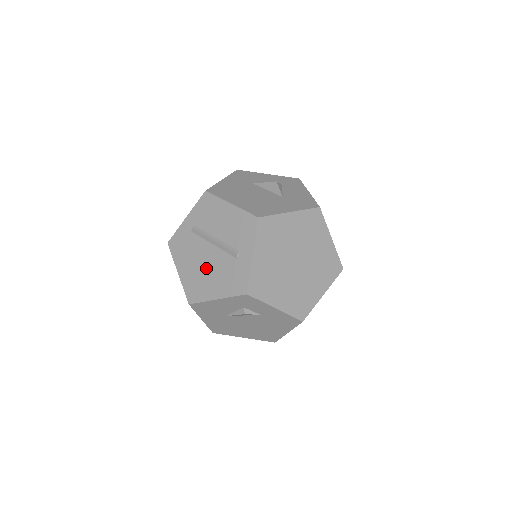
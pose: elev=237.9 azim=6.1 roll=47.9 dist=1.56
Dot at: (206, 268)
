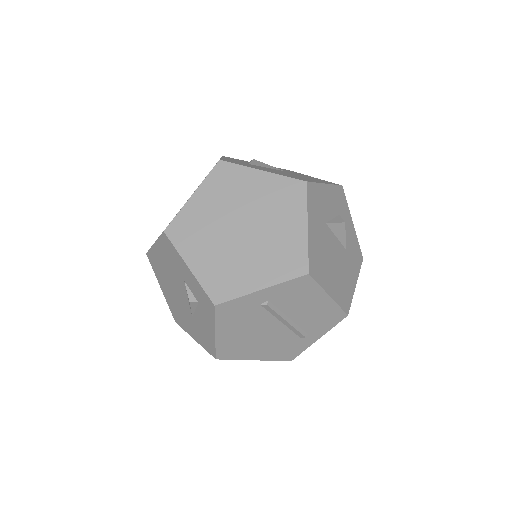
Dot at: (259, 338)
